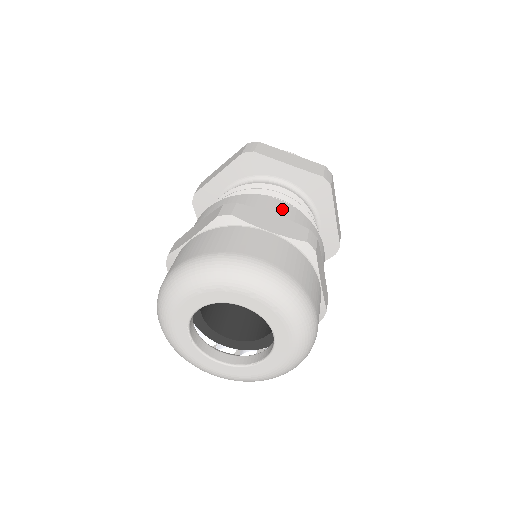
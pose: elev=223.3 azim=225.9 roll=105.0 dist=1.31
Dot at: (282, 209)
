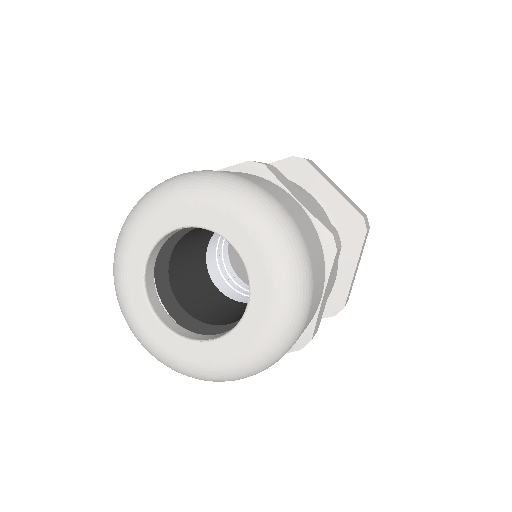
Dot at: (315, 204)
